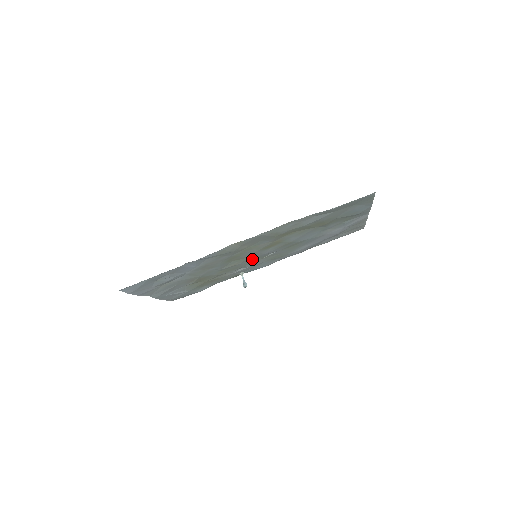
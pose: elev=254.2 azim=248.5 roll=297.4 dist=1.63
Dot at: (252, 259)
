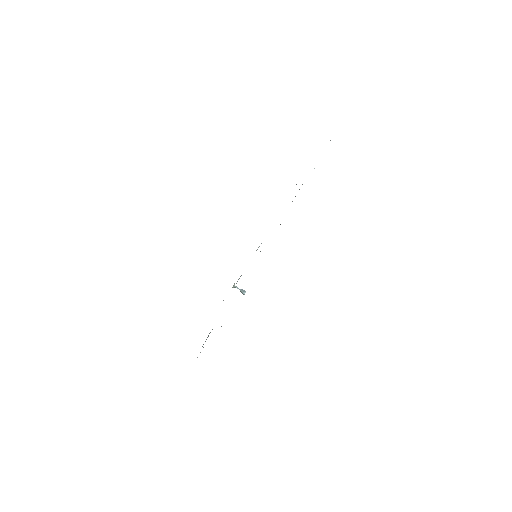
Dot at: occluded
